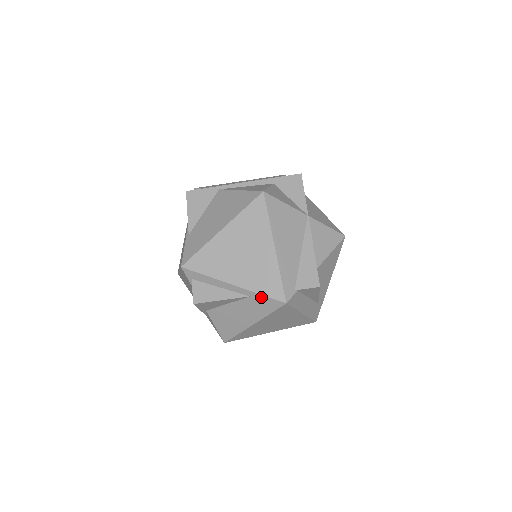
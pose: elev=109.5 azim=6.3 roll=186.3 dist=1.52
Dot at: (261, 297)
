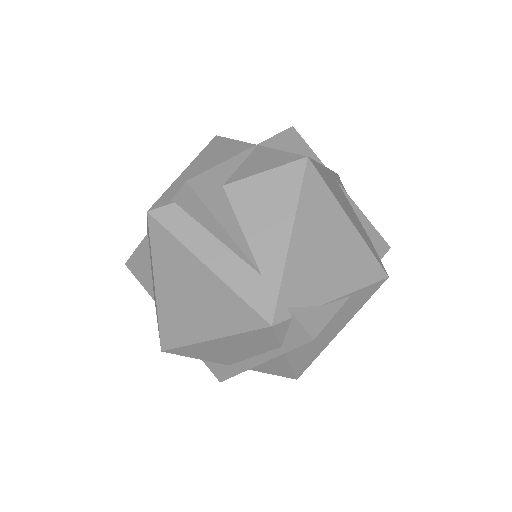
Dot at: occluded
